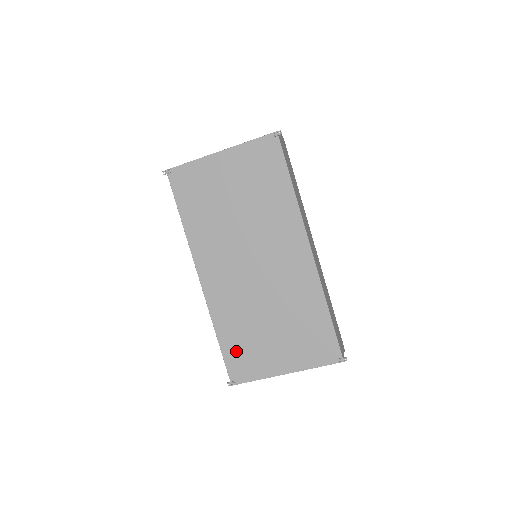
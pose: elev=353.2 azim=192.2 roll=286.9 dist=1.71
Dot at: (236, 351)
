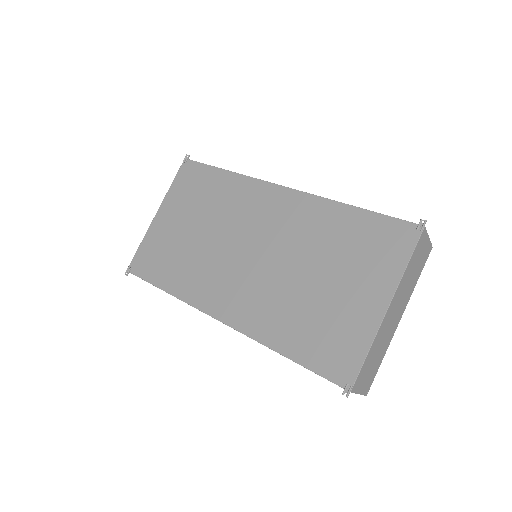
Dot at: (315, 346)
